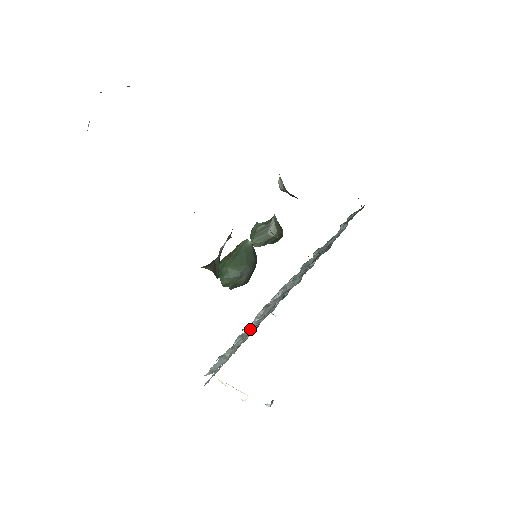
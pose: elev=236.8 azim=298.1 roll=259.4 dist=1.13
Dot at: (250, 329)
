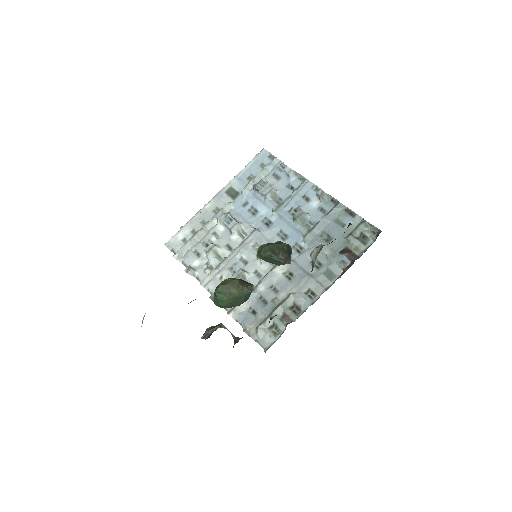
Dot at: occluded
